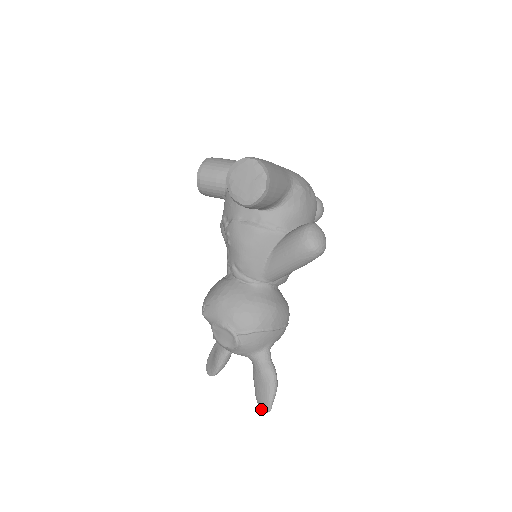
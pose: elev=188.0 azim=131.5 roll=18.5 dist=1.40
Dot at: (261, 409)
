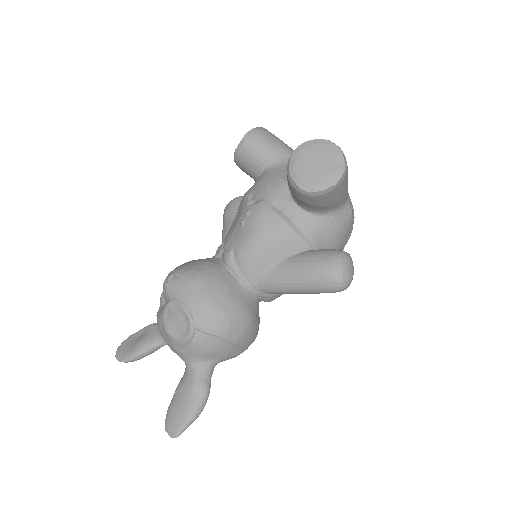
Dot at: (166, 429)
